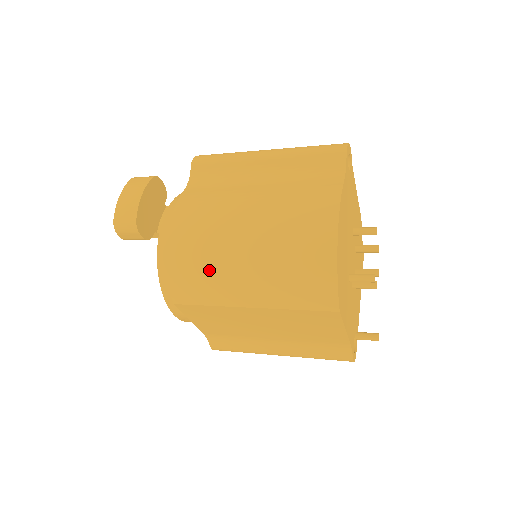
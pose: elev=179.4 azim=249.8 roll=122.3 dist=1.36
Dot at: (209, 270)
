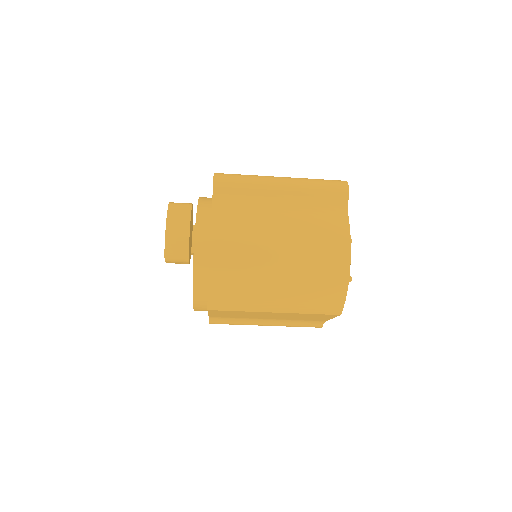
Dot at: (247, 289)
